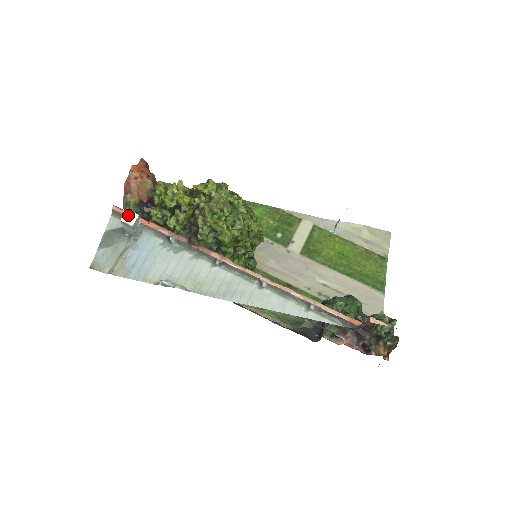
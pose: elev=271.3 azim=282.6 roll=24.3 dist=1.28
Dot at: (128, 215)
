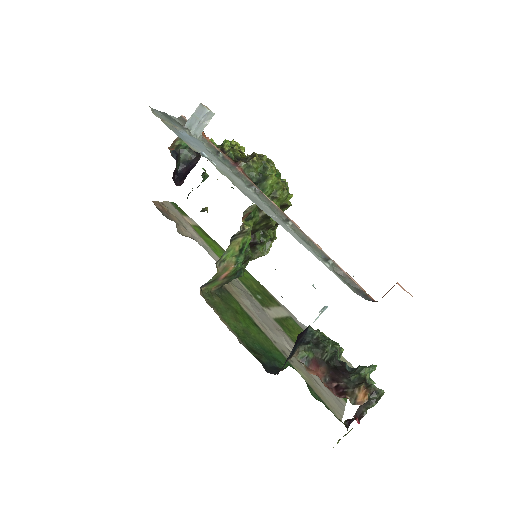
Dot at: (207, 107)
